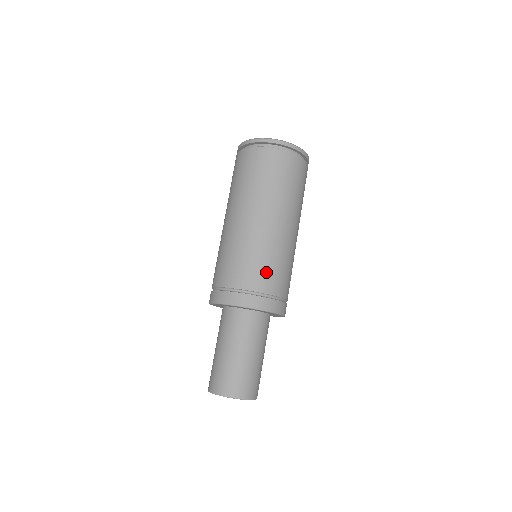
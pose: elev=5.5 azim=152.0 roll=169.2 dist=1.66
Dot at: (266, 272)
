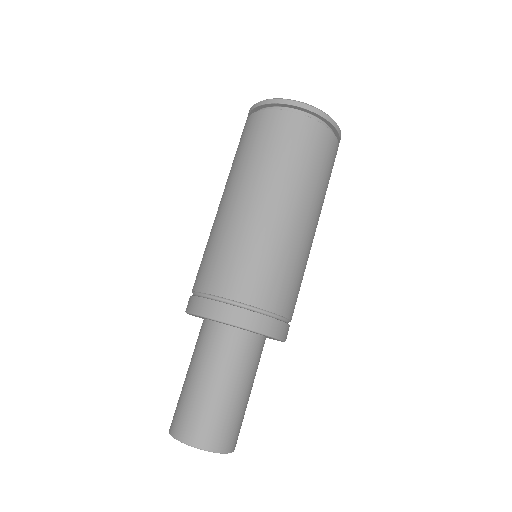
Dot at: (287, 287)
